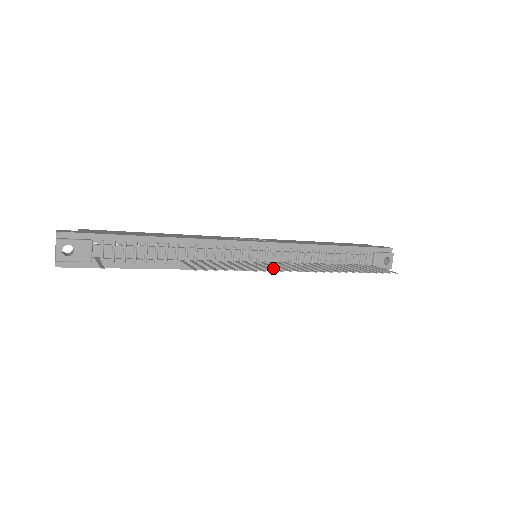
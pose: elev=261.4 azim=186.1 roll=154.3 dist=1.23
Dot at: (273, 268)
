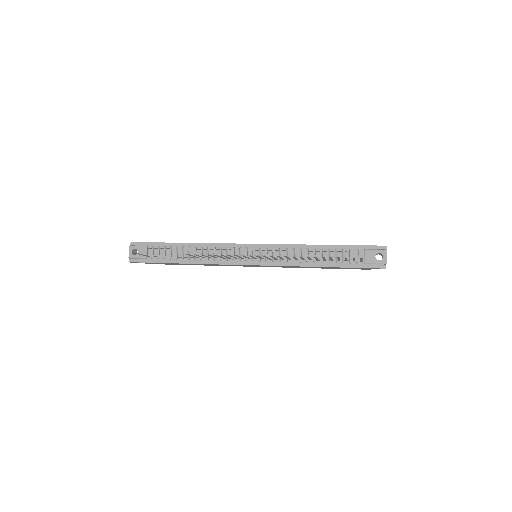
Dot at: (267, 263)
